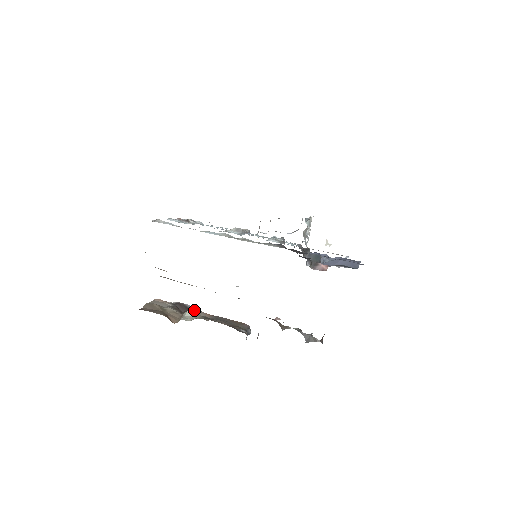
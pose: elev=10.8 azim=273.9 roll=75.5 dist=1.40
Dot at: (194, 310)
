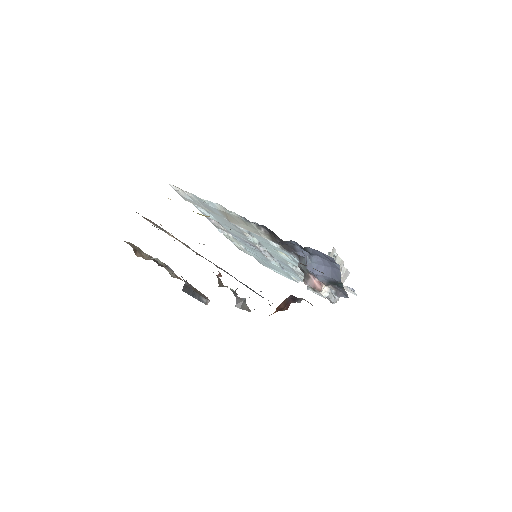
Dot at: (170, 269)
